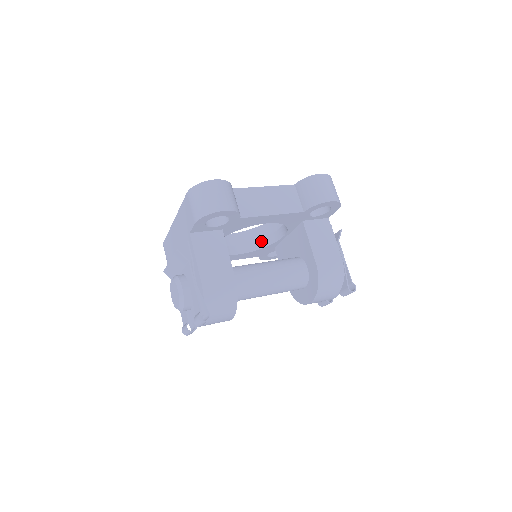
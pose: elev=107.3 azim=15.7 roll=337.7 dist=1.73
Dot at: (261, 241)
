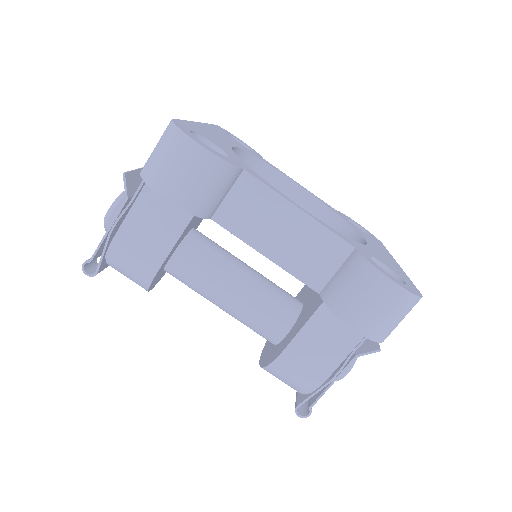
Dot at: occluded
